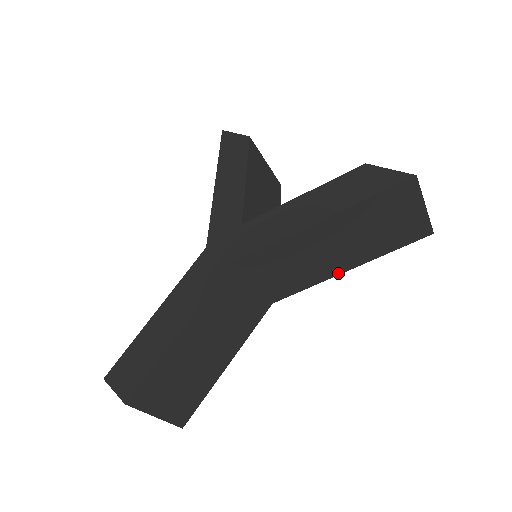
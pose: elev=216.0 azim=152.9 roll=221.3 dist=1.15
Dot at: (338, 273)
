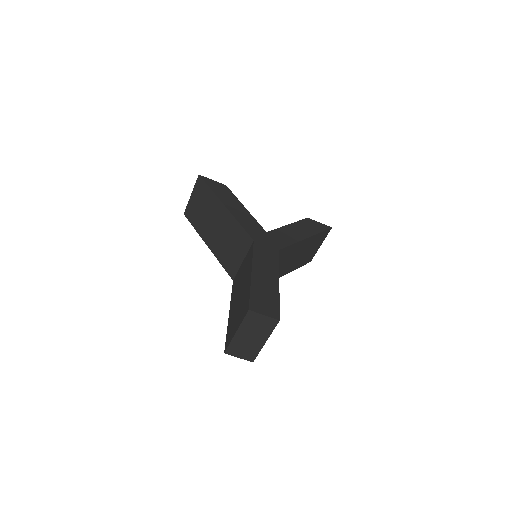
Dot at: (283, 275)
